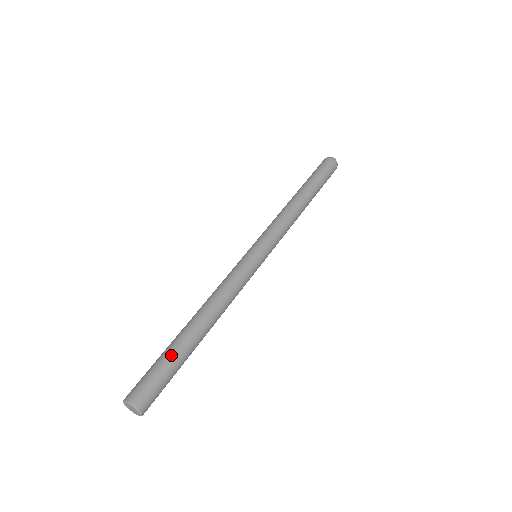
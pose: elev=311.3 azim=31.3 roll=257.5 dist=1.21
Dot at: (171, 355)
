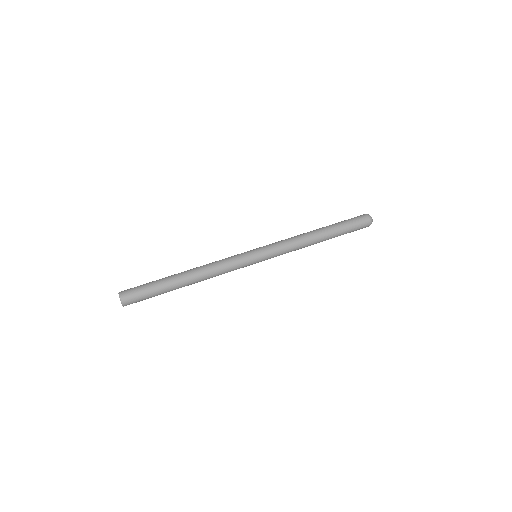
Dot at: (158, 284)
